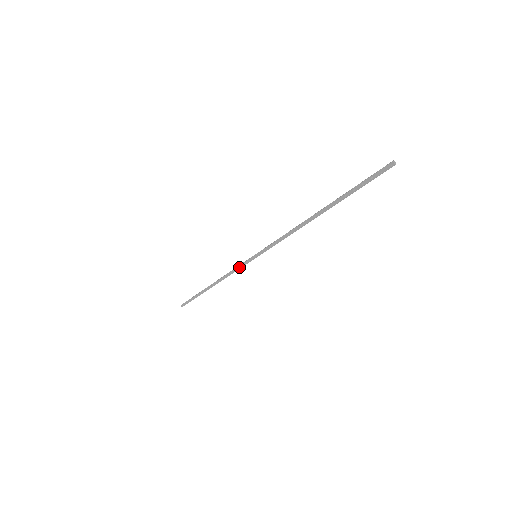
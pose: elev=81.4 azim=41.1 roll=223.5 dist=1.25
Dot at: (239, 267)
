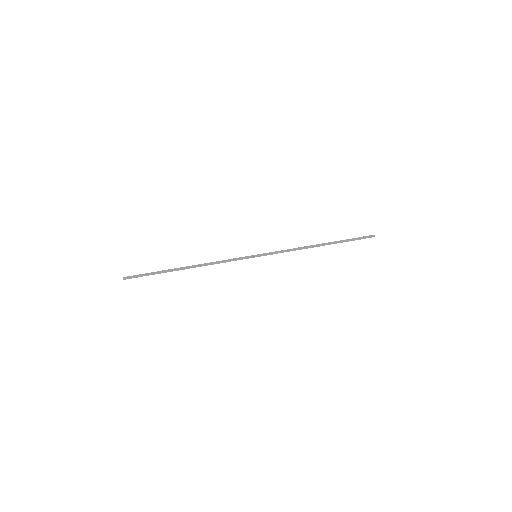
Dot at: (234, 260)
